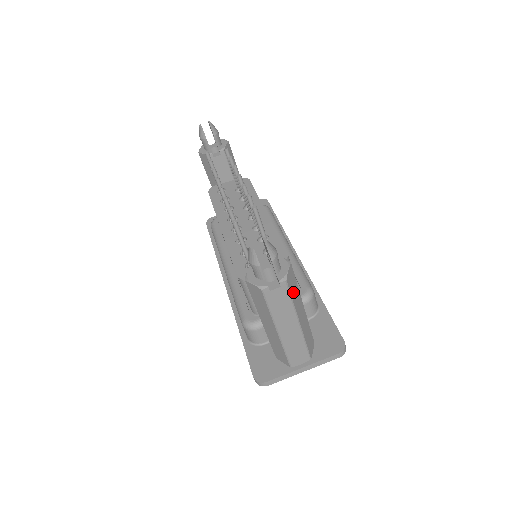
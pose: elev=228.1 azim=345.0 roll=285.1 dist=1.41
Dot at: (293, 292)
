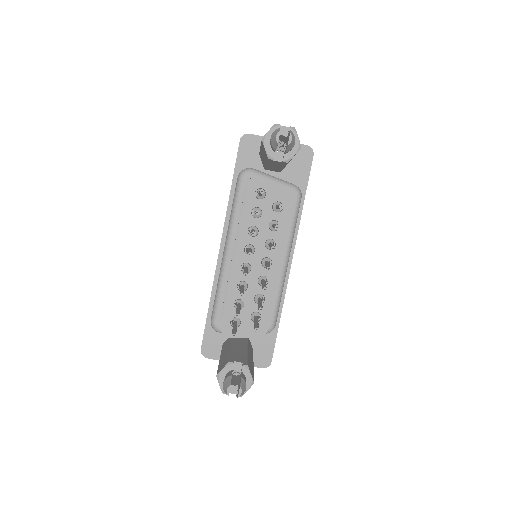
Dot at: occluded
